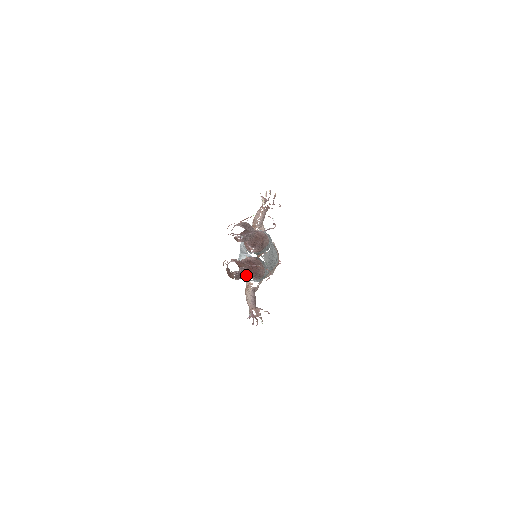
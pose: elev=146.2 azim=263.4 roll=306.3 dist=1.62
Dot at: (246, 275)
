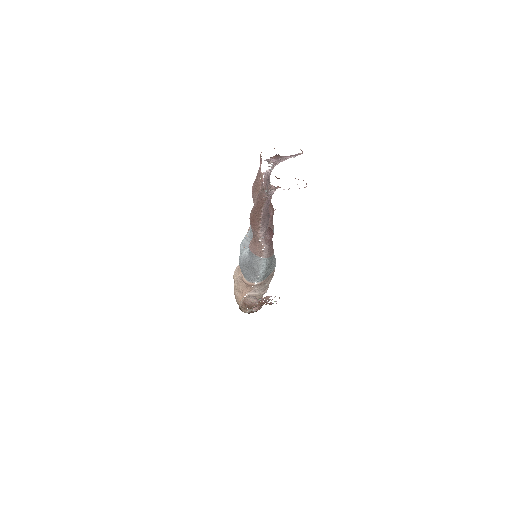
Dot at: occluded
